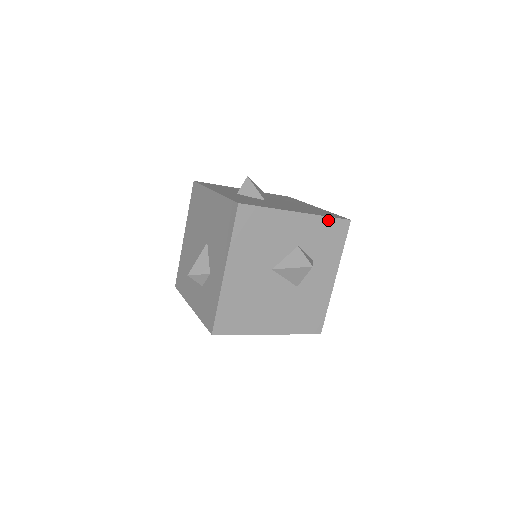
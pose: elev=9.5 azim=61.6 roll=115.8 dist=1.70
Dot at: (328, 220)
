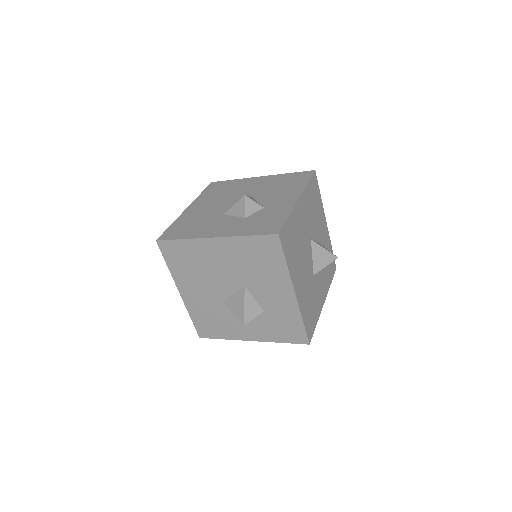
Dot at: (331, 251)
